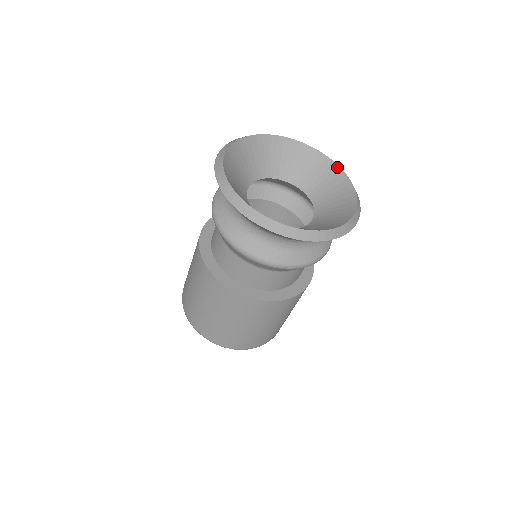
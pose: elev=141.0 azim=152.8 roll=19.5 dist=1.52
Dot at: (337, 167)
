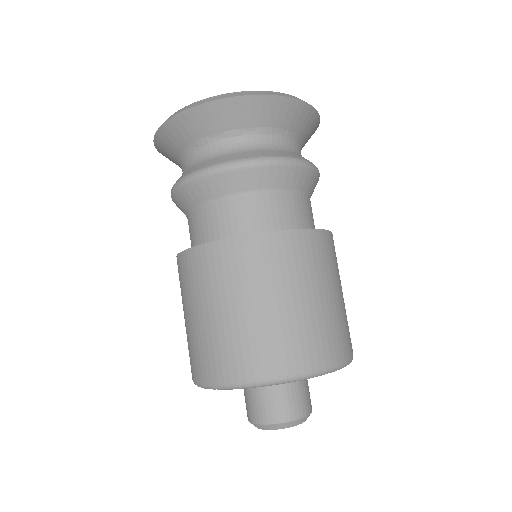
Dot at: occluded
